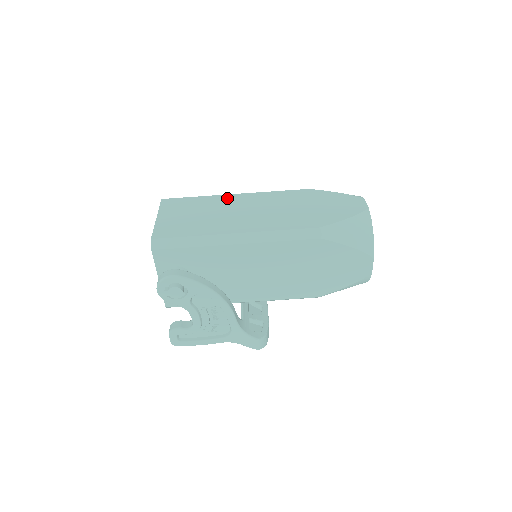
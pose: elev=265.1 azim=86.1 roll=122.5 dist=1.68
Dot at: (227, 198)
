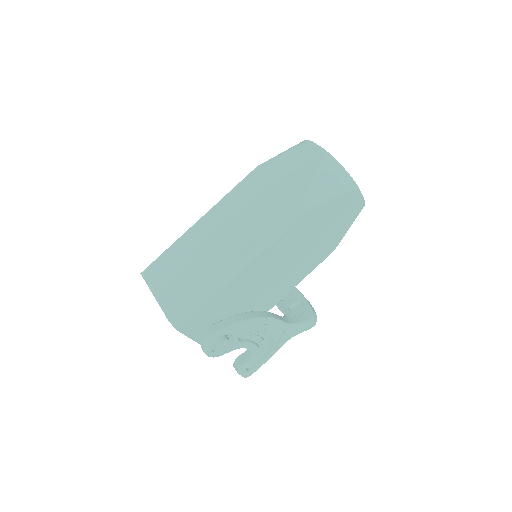
Dot at: (196, 230)
